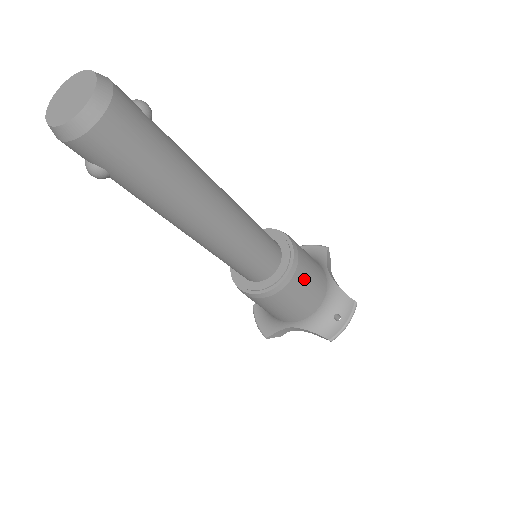
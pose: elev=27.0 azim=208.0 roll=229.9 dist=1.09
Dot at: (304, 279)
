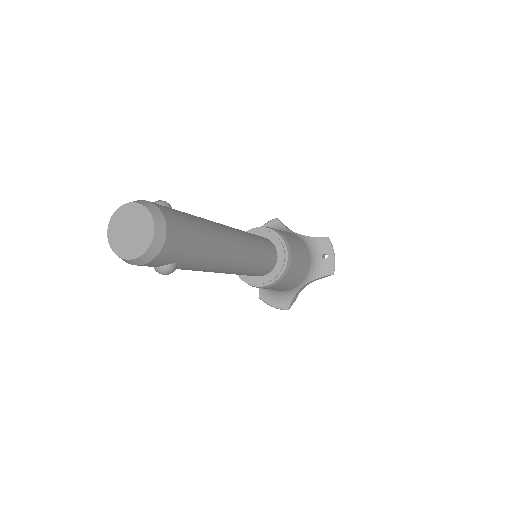
Dot at: (294, 246)
